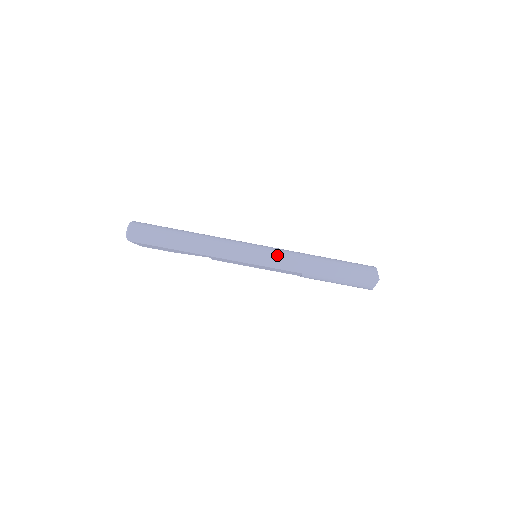
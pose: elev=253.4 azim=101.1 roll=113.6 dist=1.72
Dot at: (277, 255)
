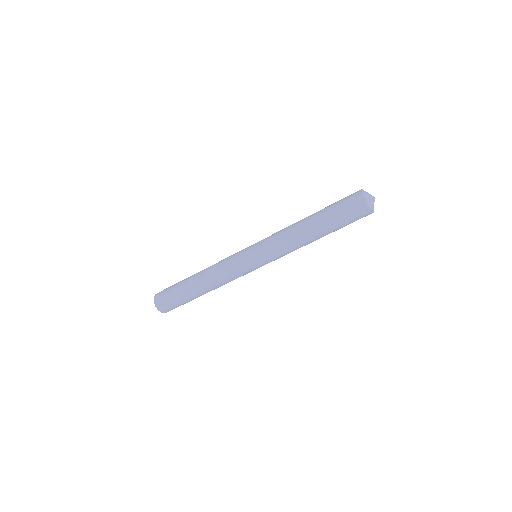
Dot at: (271, 253)
